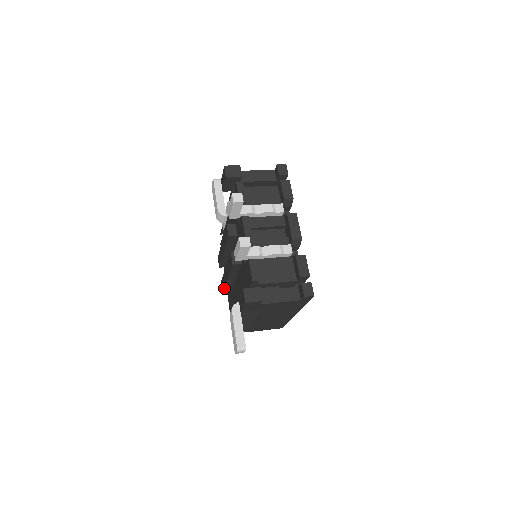
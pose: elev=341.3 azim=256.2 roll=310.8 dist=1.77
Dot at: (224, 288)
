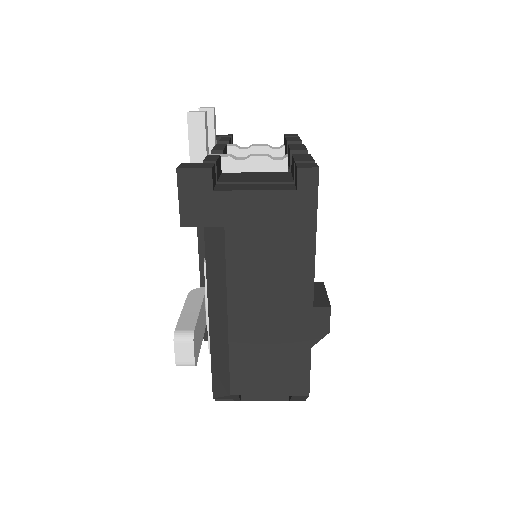
Dot at: occluded
